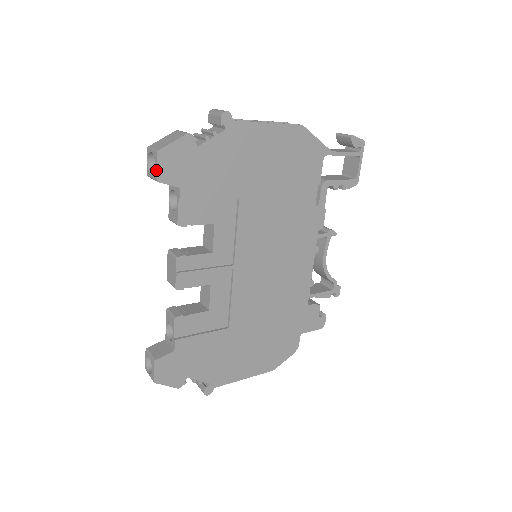
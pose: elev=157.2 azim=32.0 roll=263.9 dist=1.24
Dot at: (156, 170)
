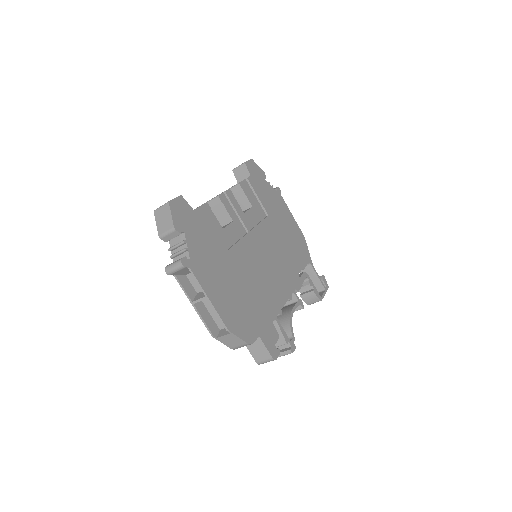
Dot at: (247, 161)
